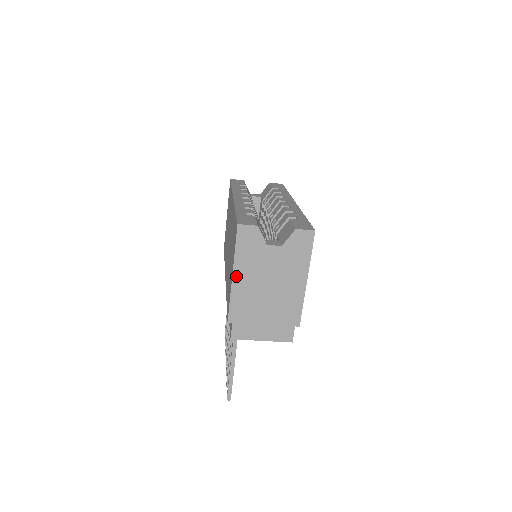
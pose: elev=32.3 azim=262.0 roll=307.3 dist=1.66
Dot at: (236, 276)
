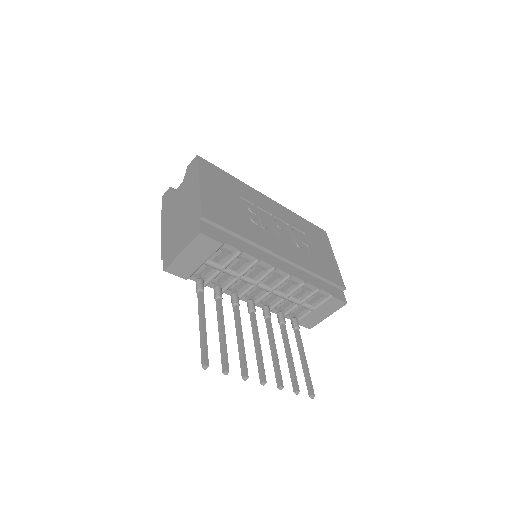
Dot at: (163, 225)
